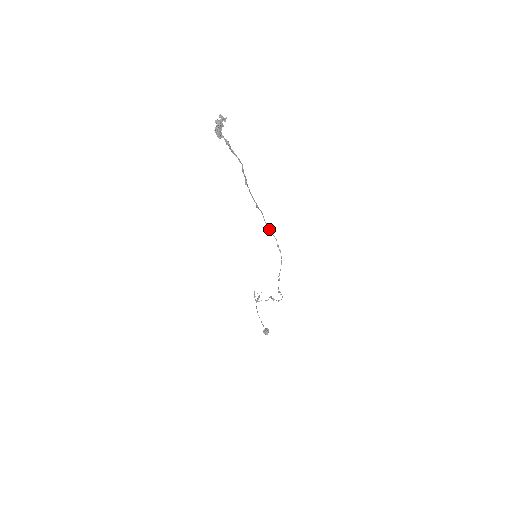
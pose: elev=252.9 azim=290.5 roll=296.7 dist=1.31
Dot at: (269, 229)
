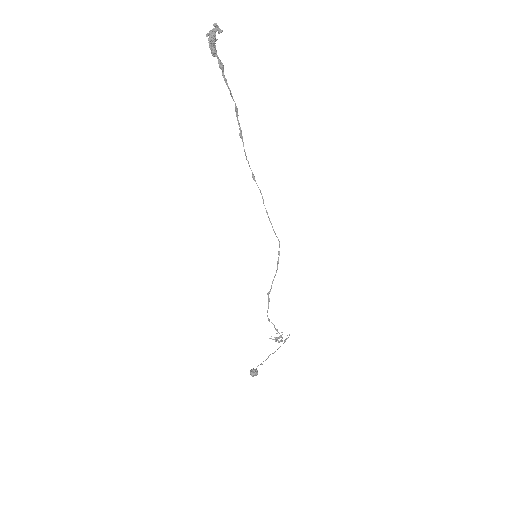
Dot at: (271, 223)
